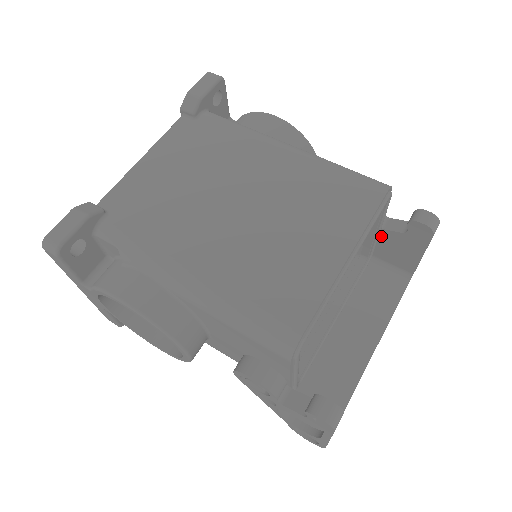
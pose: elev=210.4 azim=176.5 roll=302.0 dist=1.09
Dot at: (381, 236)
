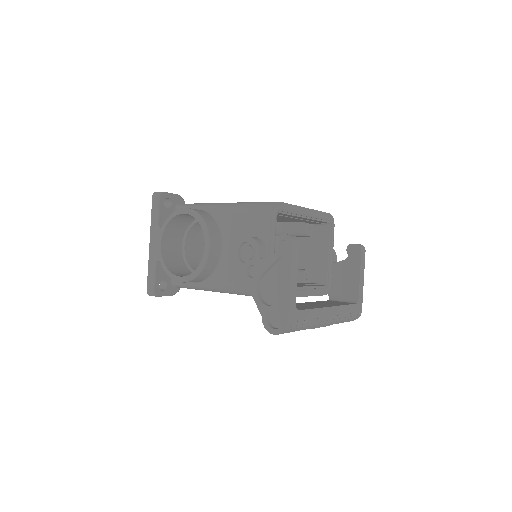
Dot at: (334, 271)
